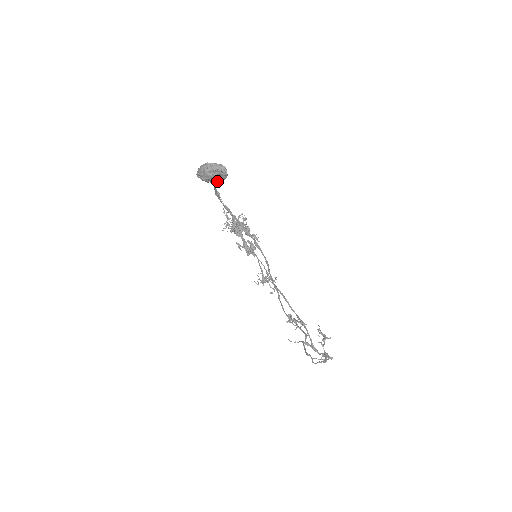
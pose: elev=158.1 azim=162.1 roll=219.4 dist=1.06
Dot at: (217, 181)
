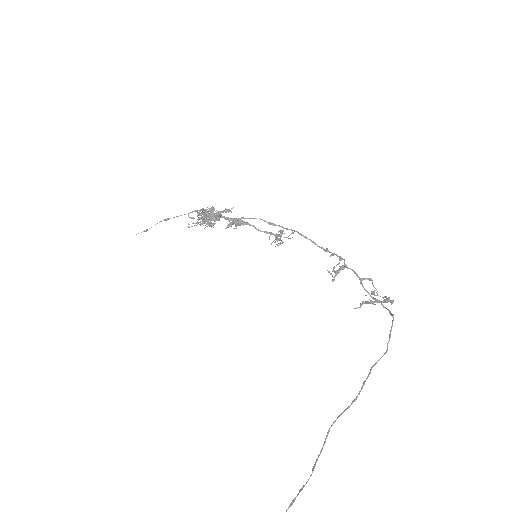
Dot at: out of frame
